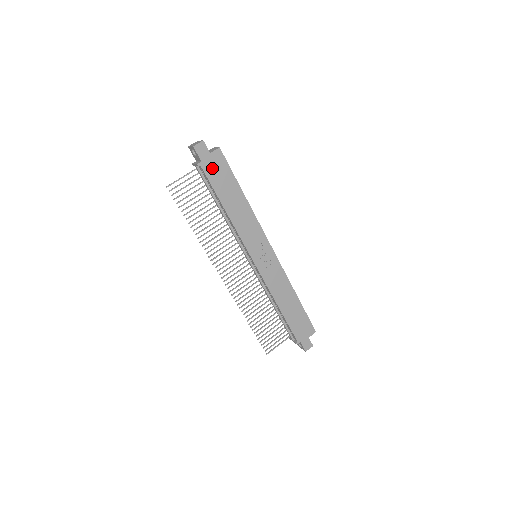
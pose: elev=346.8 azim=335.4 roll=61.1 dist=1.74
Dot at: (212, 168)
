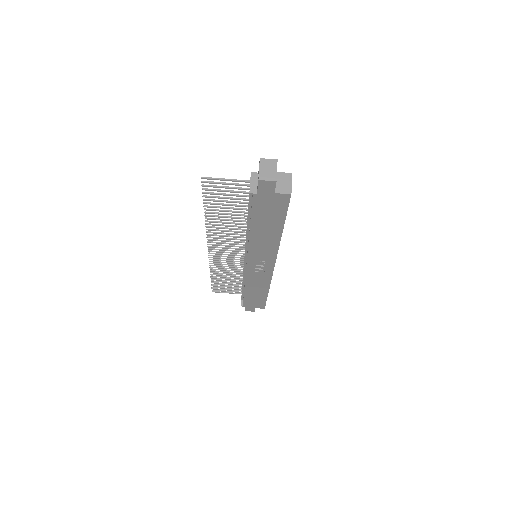
Dot at: (265, 203)
